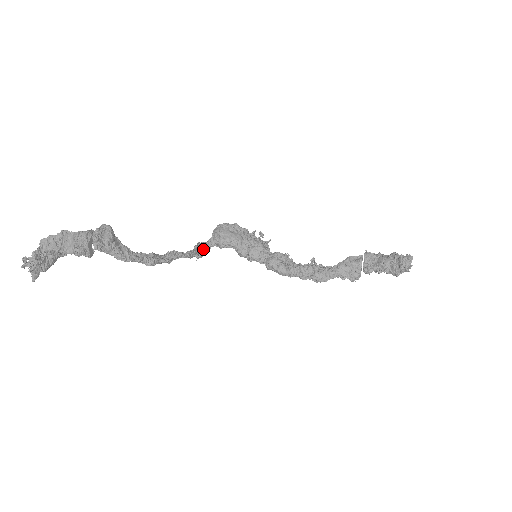
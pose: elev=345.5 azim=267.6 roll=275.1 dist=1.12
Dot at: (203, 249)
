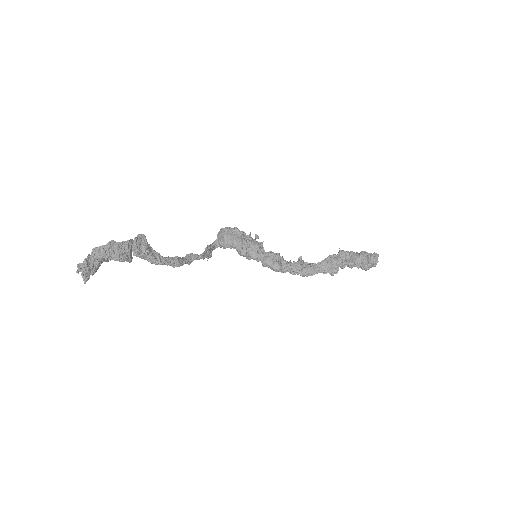
Dot at: (211, 250)
